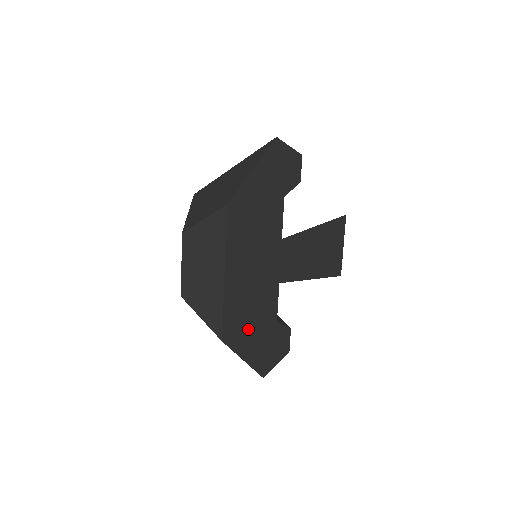
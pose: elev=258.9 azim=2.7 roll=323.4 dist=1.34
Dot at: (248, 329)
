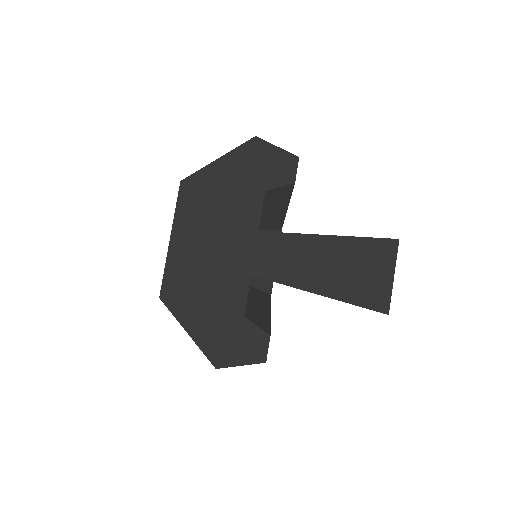
Dot at: (197, 303)
